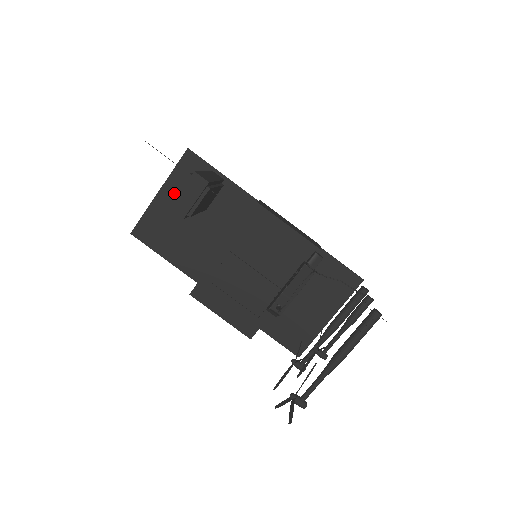
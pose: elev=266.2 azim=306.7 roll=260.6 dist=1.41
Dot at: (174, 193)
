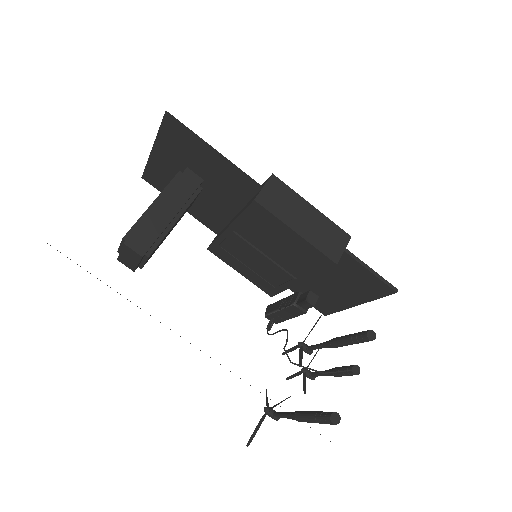
Dot at: (168, 154)
